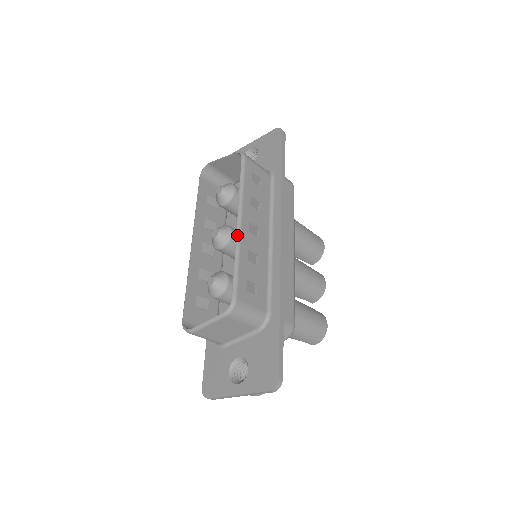
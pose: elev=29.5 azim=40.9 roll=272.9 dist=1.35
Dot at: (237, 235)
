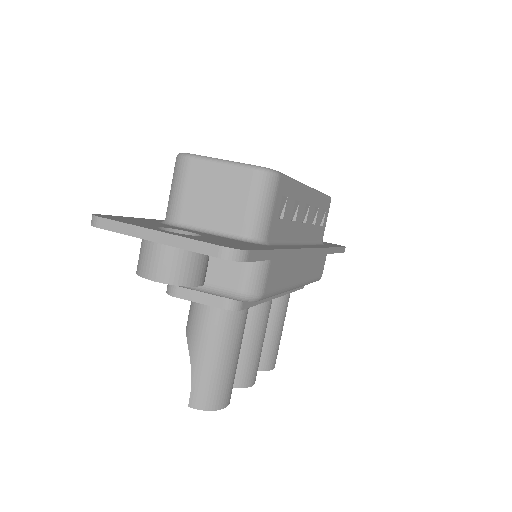
Dot at: occluded
